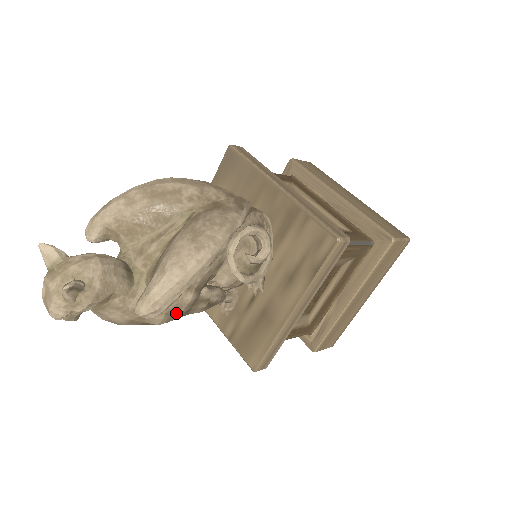
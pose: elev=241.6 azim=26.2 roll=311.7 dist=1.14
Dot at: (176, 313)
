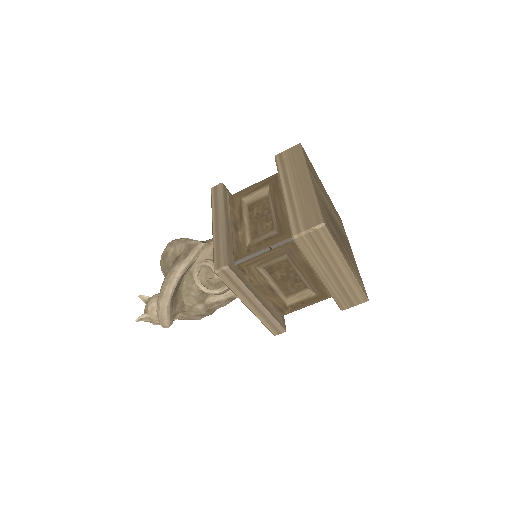
Dot at: (200, 314)
